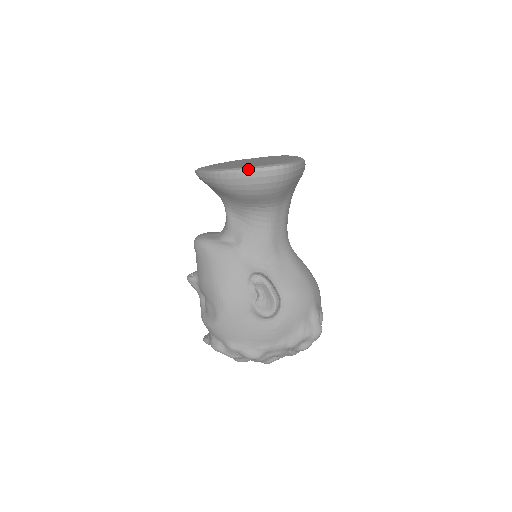
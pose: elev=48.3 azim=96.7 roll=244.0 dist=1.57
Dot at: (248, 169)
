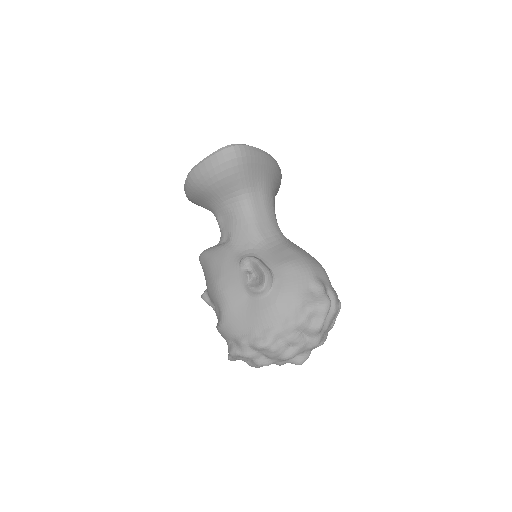
Dot at: (205, 158)
